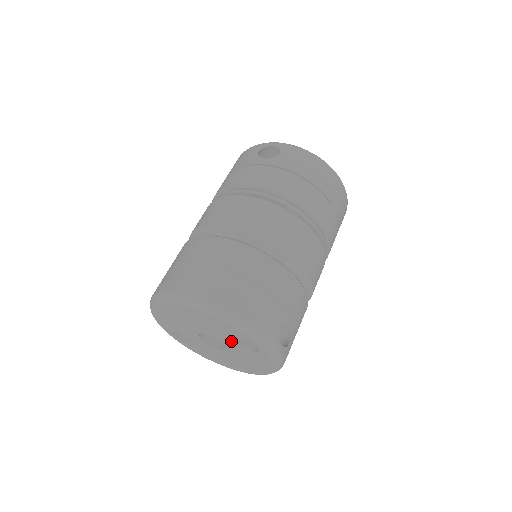
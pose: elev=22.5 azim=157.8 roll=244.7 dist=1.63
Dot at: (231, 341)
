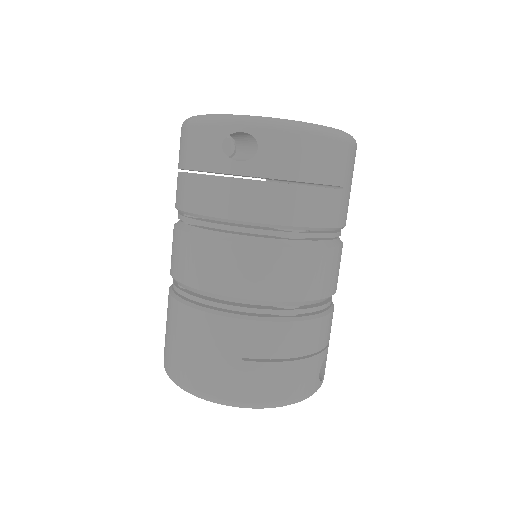
Dot at: occluded
